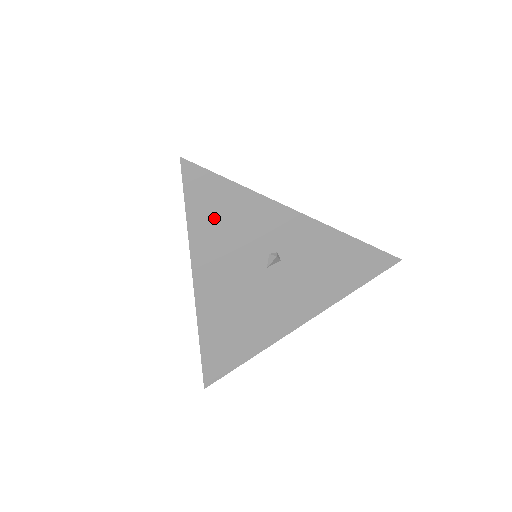
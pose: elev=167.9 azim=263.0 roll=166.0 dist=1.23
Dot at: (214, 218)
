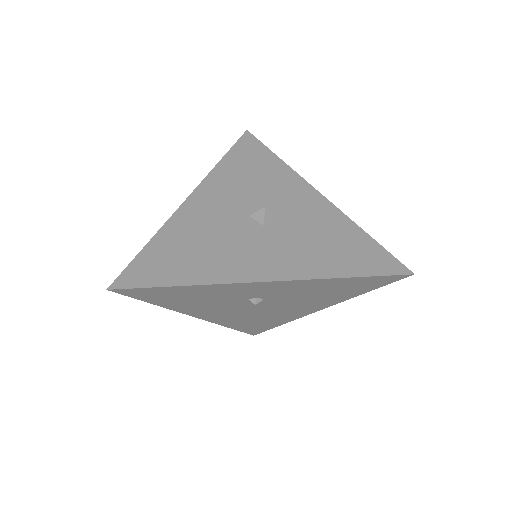
Dot at: (176, 299)
